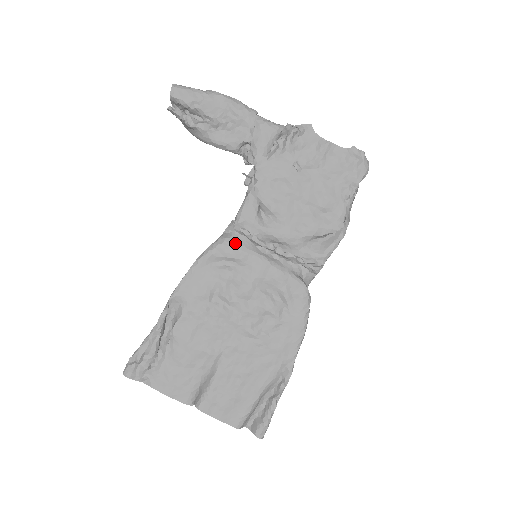
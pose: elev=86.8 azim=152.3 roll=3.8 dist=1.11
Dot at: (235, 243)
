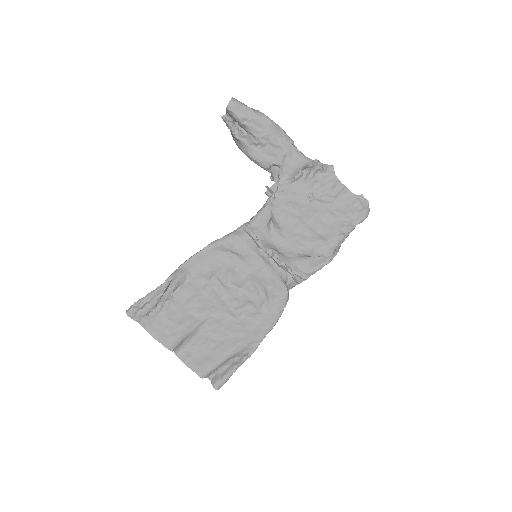
Dot at: (243, 242)
